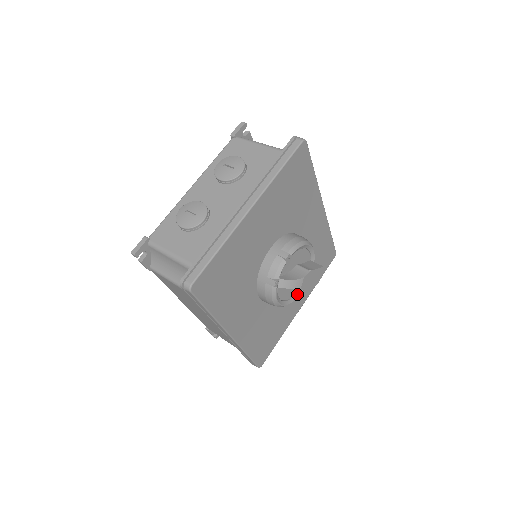
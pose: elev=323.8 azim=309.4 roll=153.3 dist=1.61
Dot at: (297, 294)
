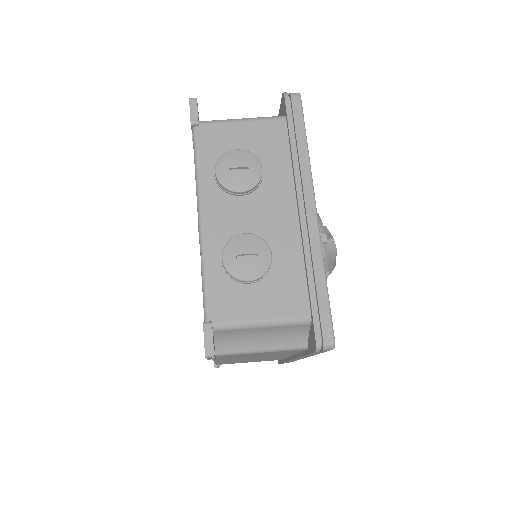
Dot at: occluded
